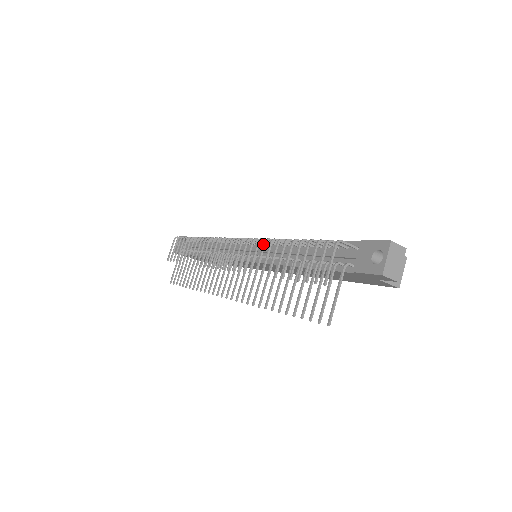
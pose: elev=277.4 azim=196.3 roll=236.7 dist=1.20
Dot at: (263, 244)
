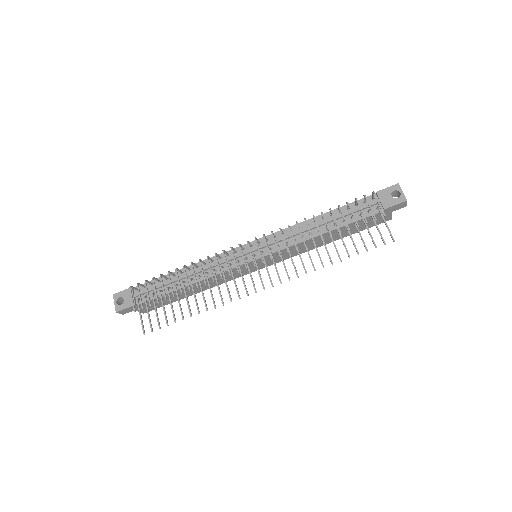
Dot at: (298, 225)
